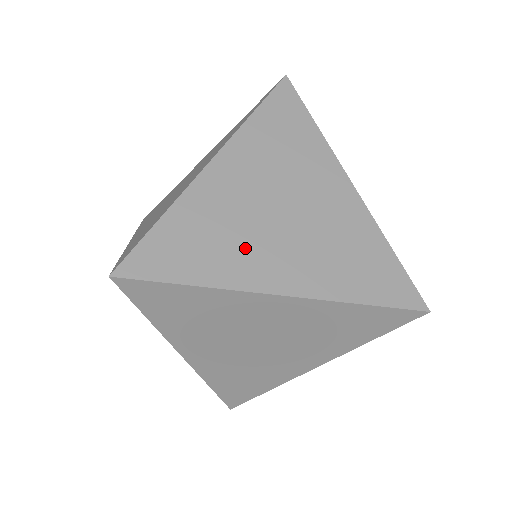
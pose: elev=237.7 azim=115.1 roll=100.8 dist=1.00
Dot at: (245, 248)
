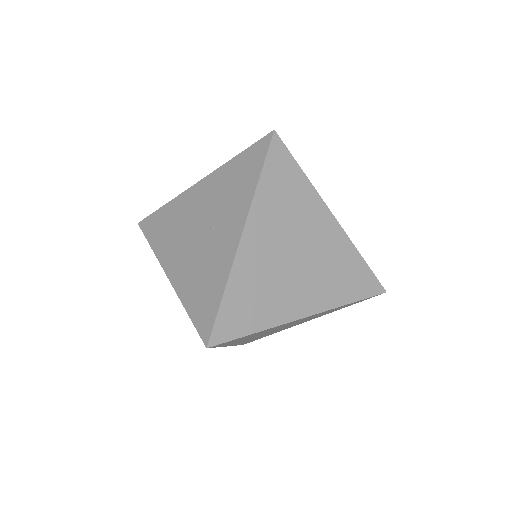
Dot at: occluded
